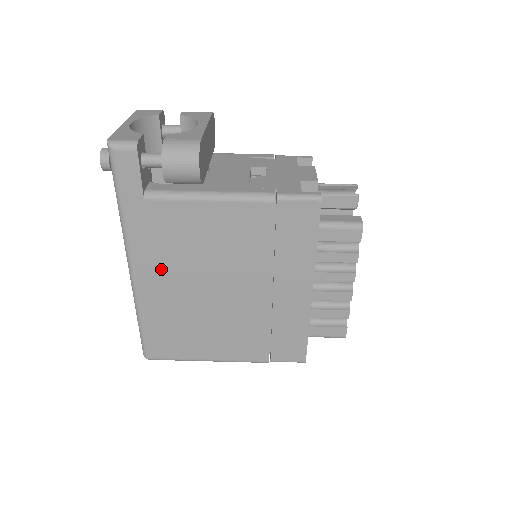
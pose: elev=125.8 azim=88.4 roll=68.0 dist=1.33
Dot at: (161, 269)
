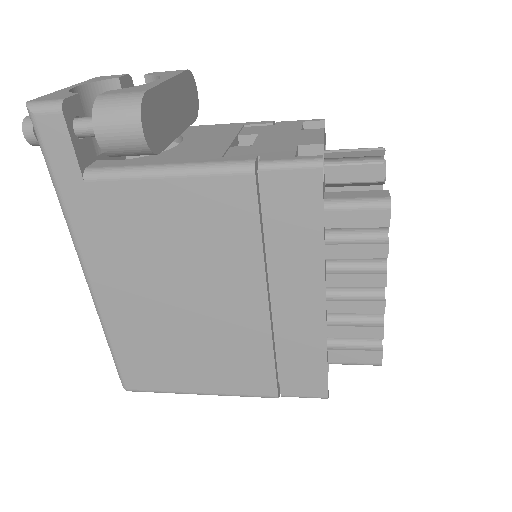
Dot at: (122, 275)
